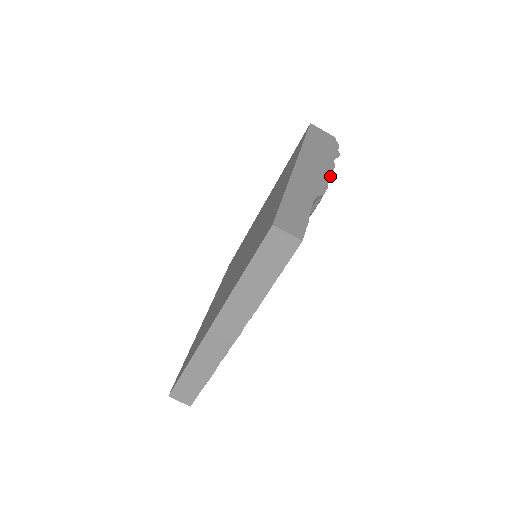
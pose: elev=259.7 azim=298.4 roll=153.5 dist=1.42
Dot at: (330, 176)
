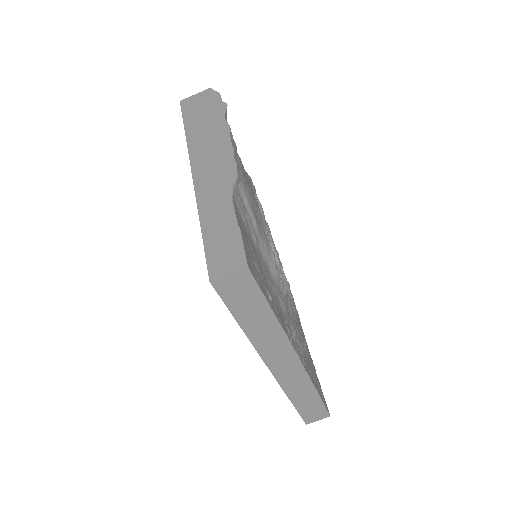
Dot at: (231, 145)
